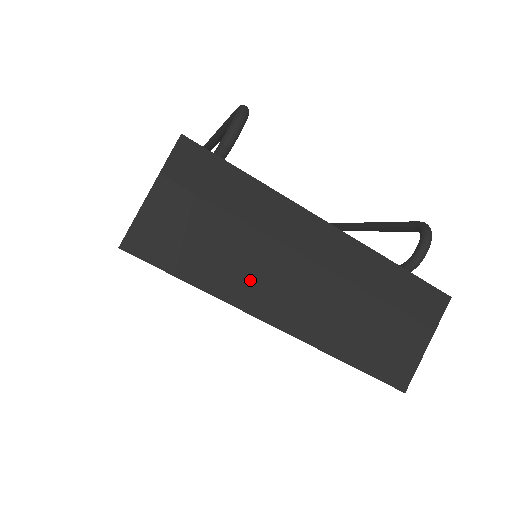
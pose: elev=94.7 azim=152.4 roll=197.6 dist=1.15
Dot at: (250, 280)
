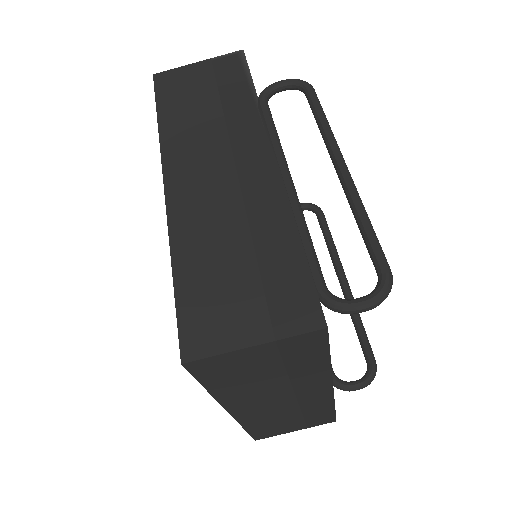
Dot at: (247, 396)
